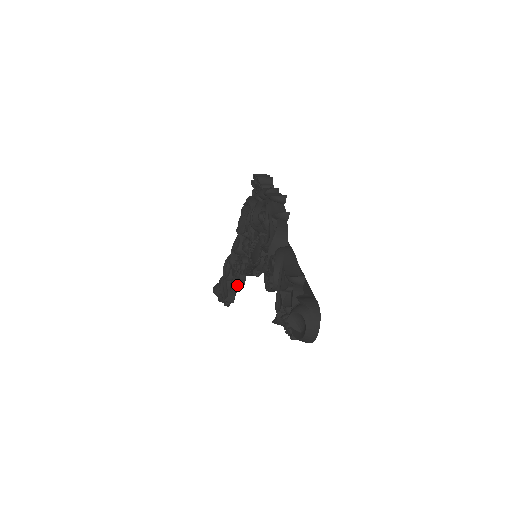
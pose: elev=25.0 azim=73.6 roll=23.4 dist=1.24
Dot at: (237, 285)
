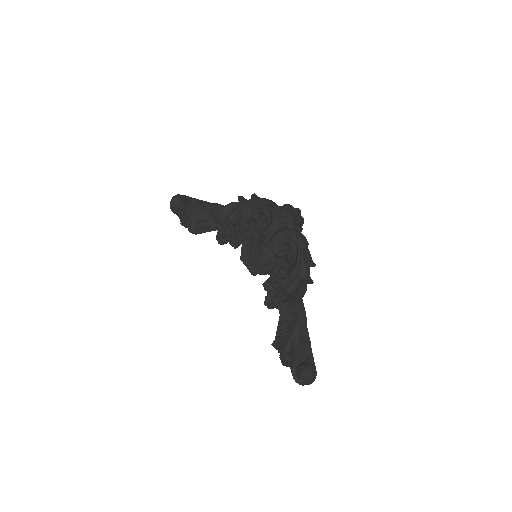
Dot at: (208, 229)
